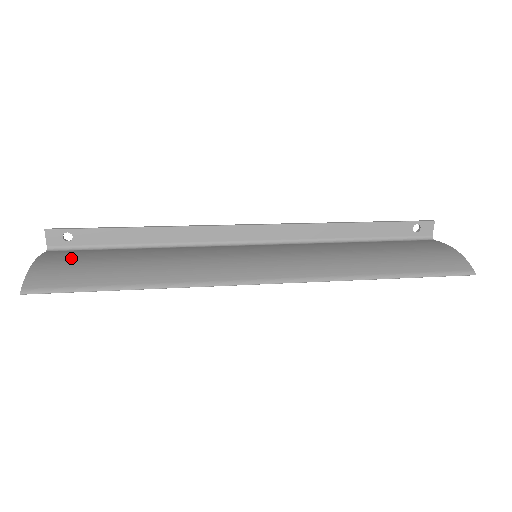
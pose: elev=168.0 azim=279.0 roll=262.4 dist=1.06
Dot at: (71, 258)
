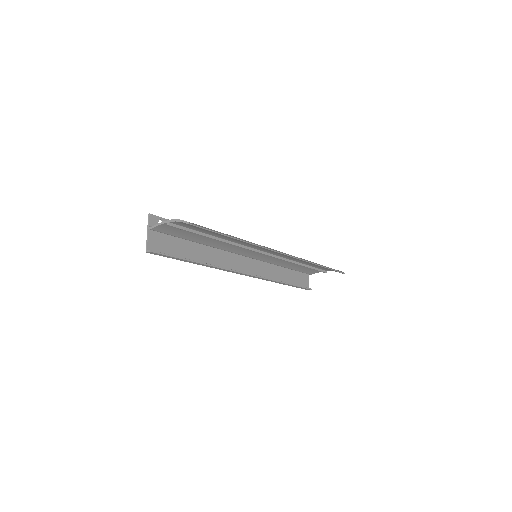
Dot at: occluded
